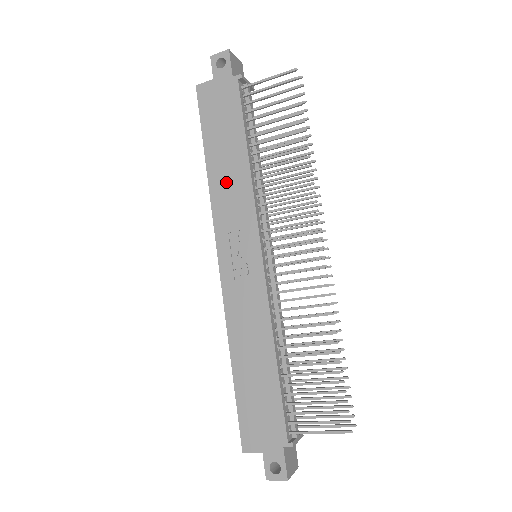
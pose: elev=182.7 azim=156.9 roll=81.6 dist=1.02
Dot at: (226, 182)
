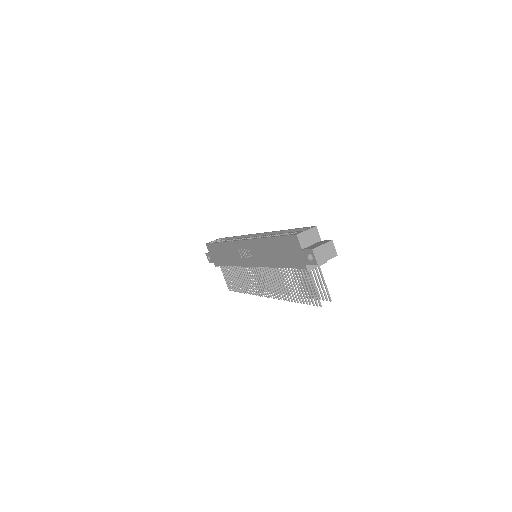
Dot at: (265, 251)
